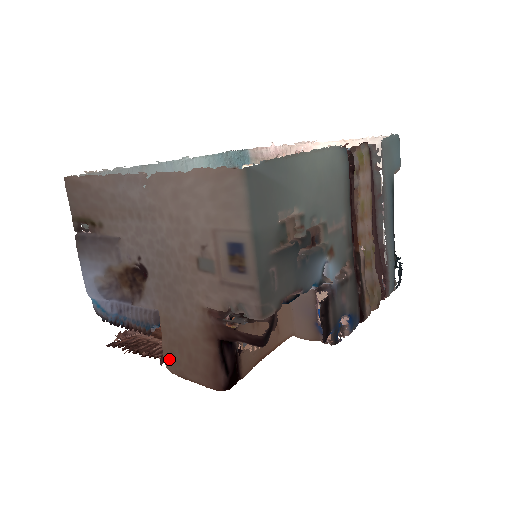
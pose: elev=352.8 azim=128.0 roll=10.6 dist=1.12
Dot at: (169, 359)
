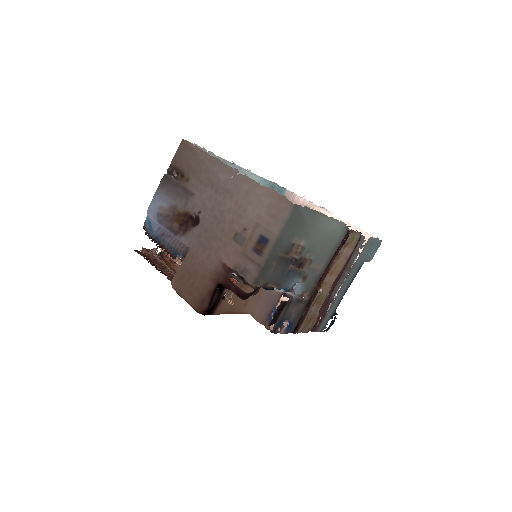
Dot at: (178, 279)
